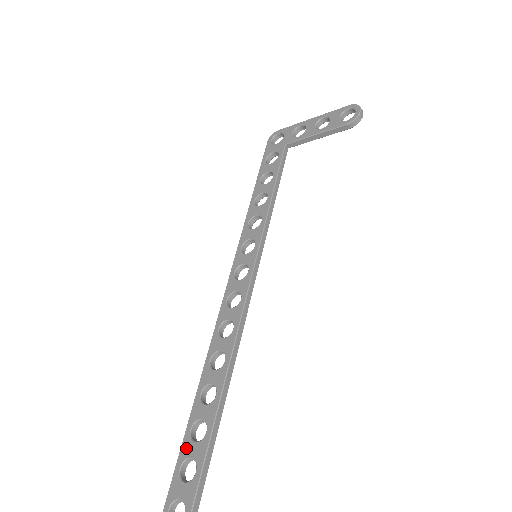
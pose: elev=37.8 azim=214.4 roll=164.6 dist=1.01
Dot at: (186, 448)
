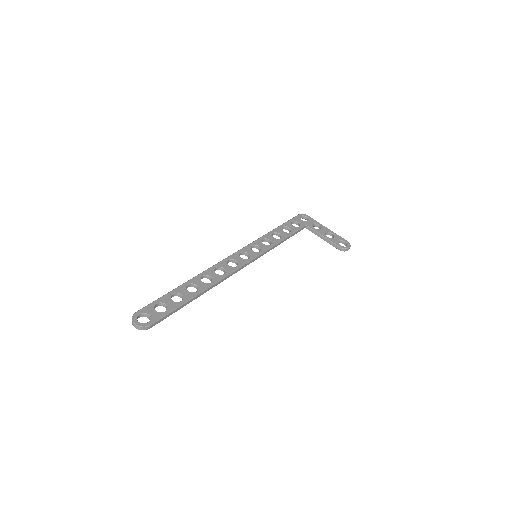
Dot at: (166, 299)
